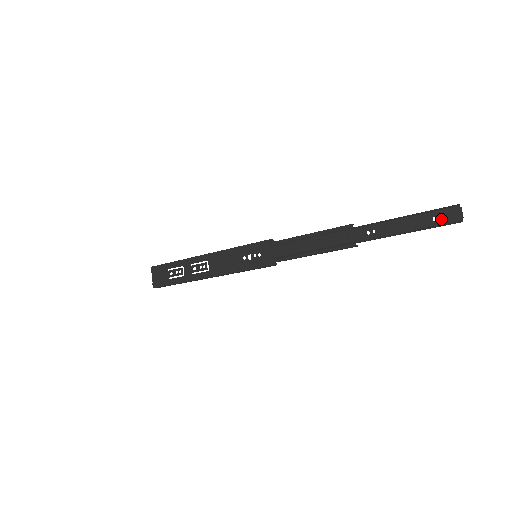
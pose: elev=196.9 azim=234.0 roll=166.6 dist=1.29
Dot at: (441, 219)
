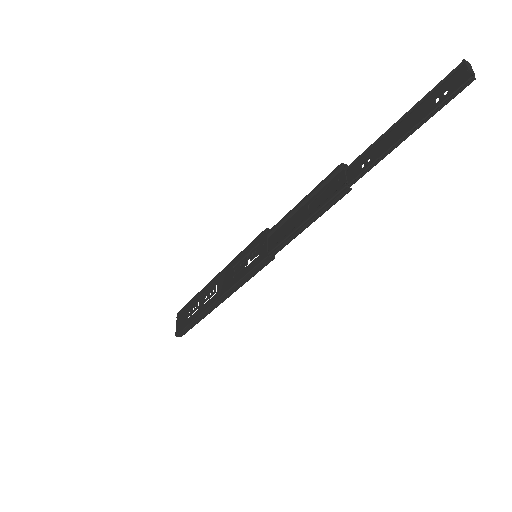
Dot at: occluded
